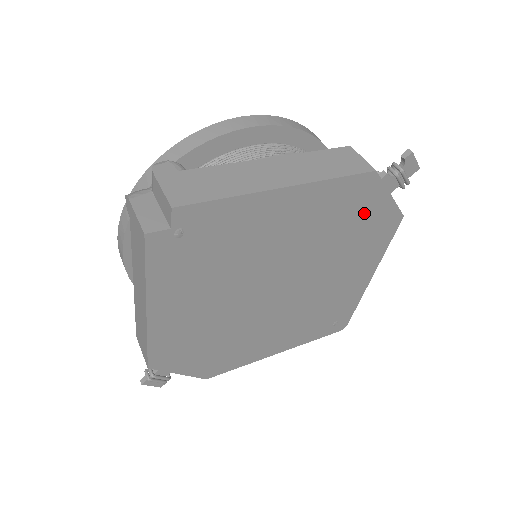
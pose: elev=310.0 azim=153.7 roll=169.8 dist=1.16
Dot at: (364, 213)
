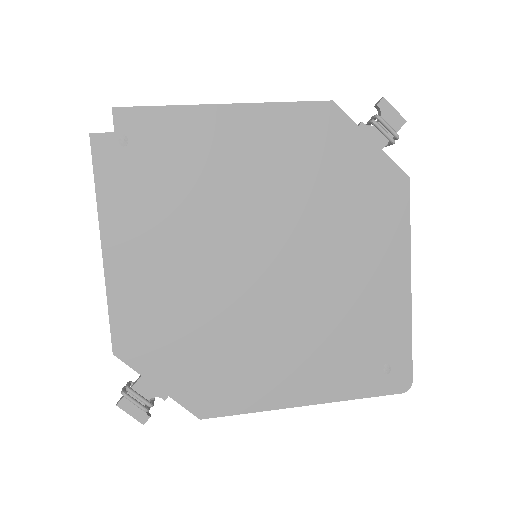
Dot at: (344, 160)
